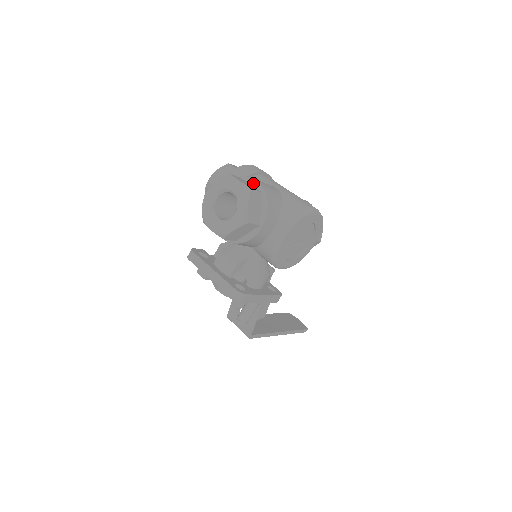
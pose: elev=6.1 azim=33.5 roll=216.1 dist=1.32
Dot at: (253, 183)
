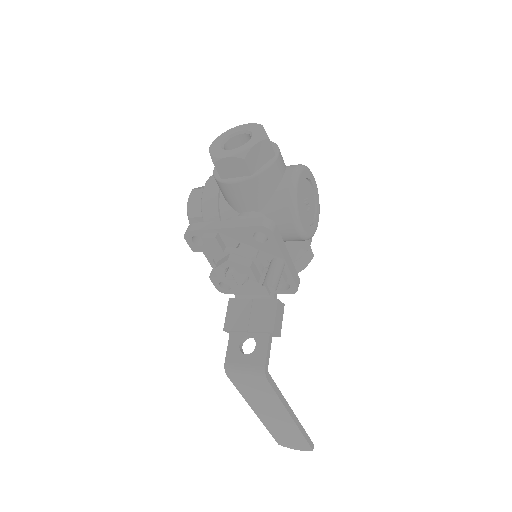
Dot at: occluded
